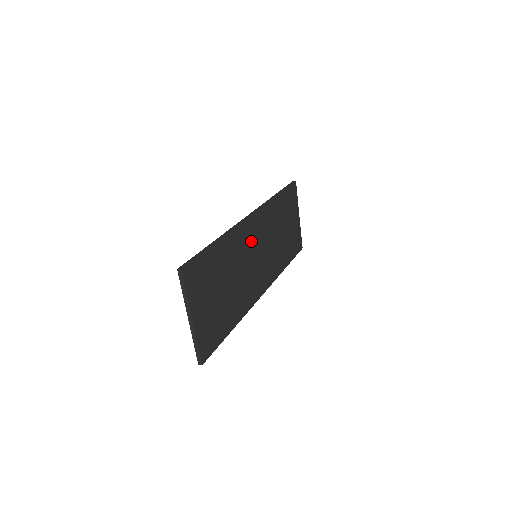
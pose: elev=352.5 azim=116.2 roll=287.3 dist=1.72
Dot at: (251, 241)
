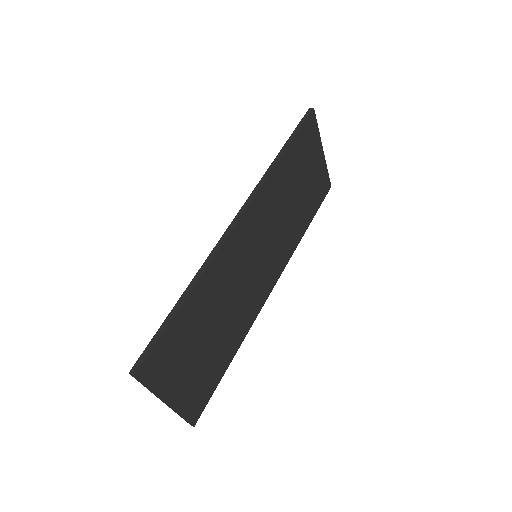
Dot at: (244, 248)
